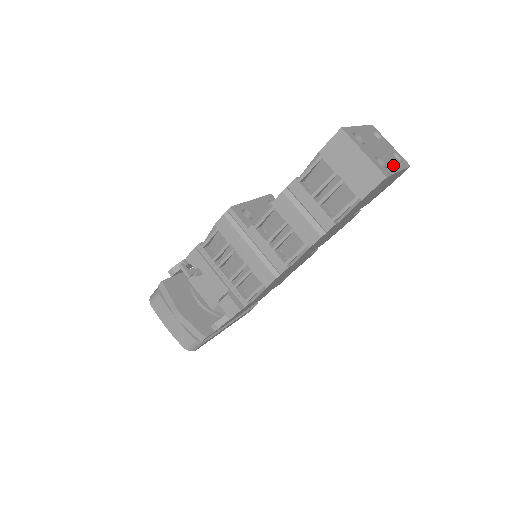
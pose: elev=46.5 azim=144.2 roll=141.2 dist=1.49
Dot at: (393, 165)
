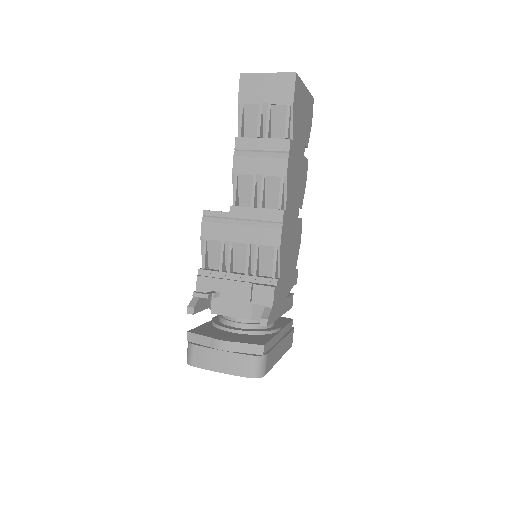
Dot at: occluded
